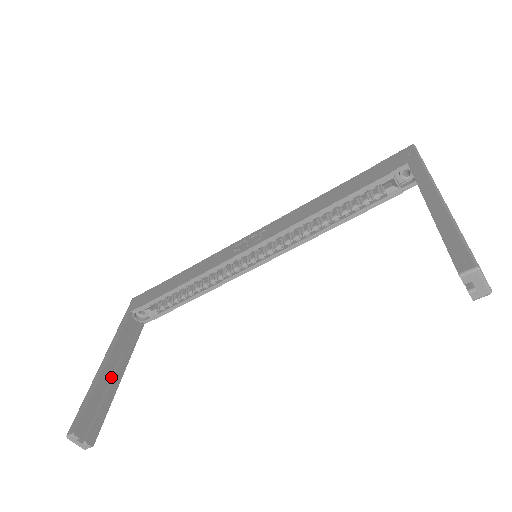
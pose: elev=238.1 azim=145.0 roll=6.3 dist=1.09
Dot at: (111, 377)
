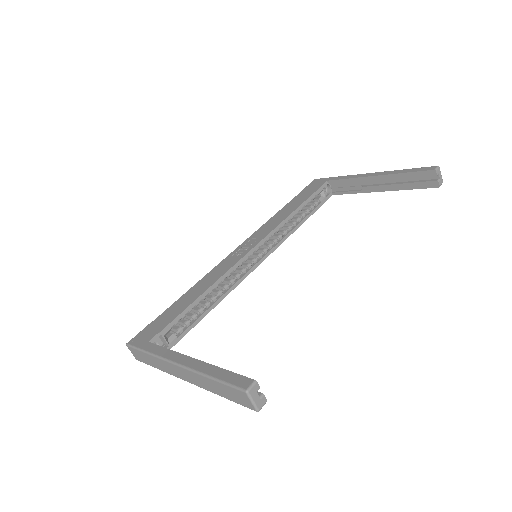
Dot at: occluded
